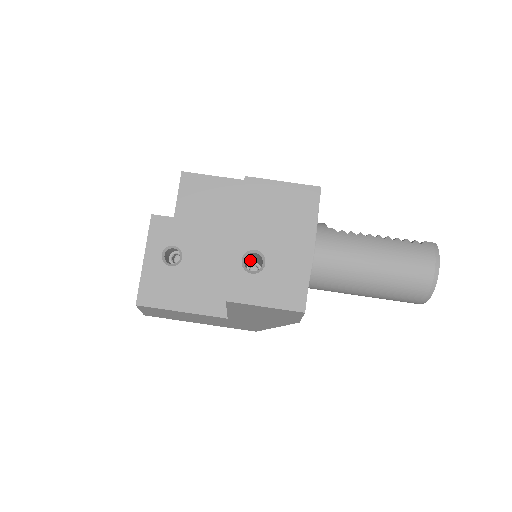
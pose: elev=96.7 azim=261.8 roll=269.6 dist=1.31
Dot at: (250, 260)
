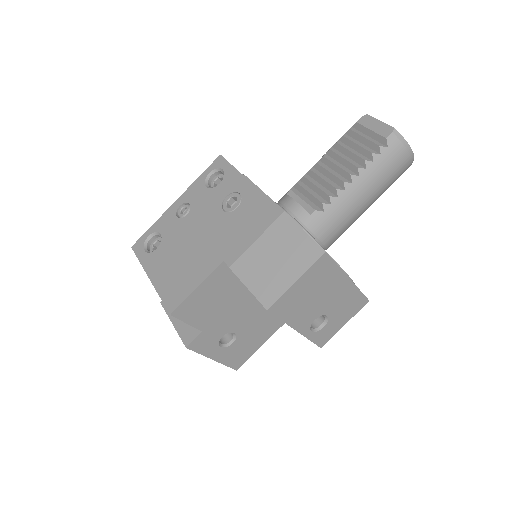
Dot at: occluded
